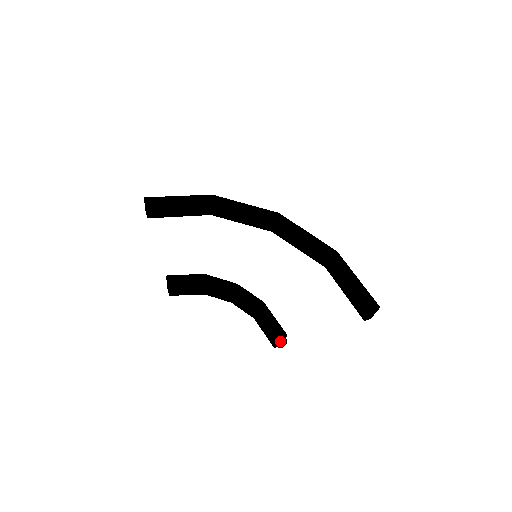
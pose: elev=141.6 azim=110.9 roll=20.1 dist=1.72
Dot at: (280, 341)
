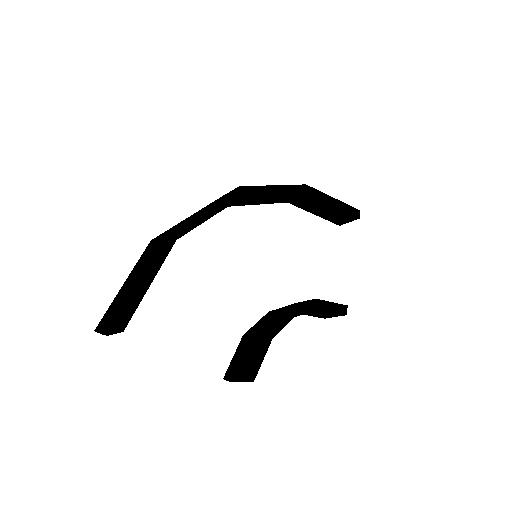
Dot at: occluded
